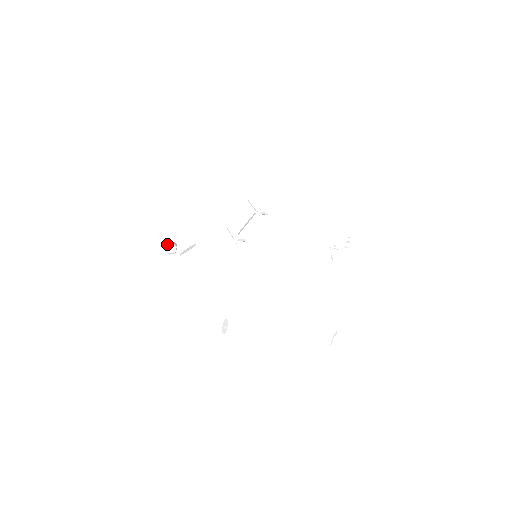
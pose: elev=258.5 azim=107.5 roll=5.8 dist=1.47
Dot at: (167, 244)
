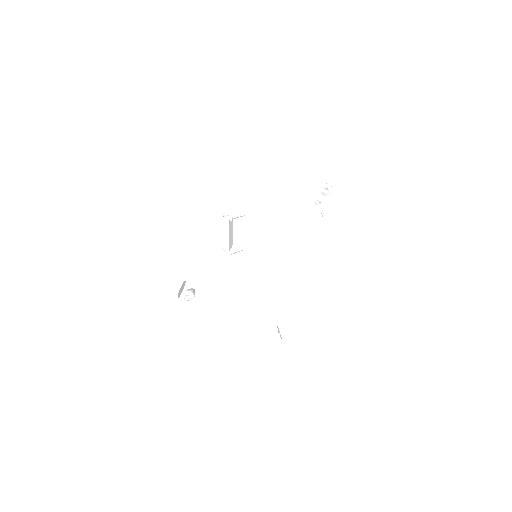
Dot at: (183, 294)
